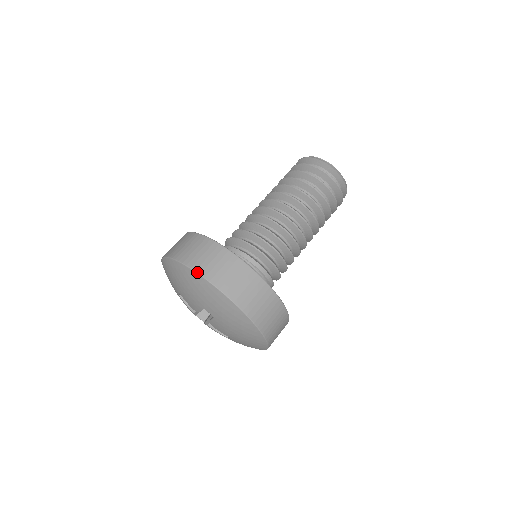
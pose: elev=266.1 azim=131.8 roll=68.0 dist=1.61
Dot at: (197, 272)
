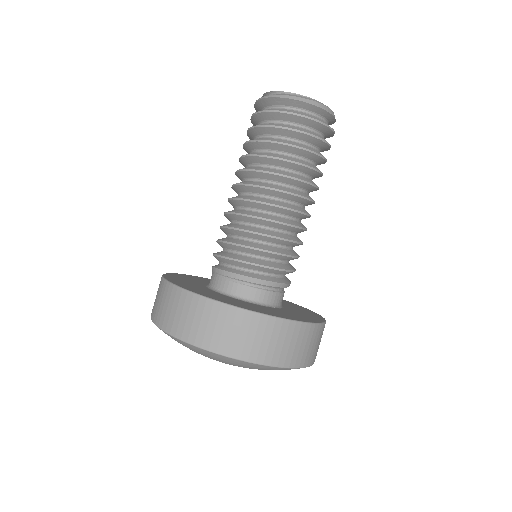
Dot at: (183, 341)
